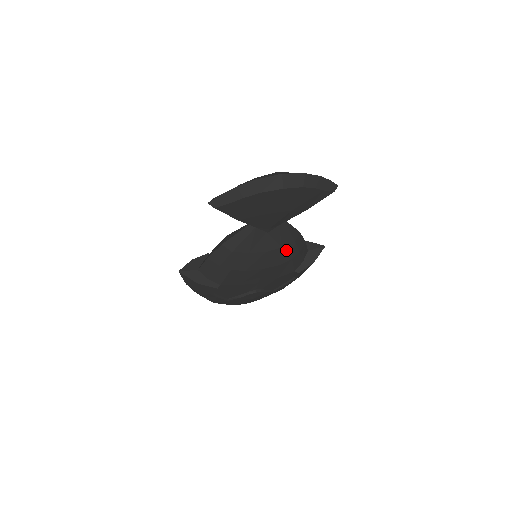
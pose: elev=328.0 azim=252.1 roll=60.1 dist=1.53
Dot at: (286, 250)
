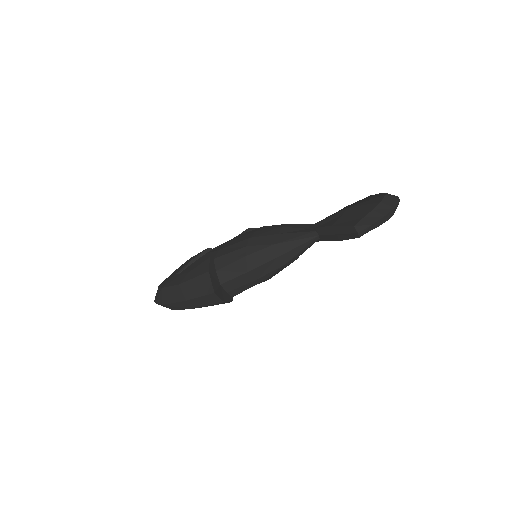
Dot at: occluded
